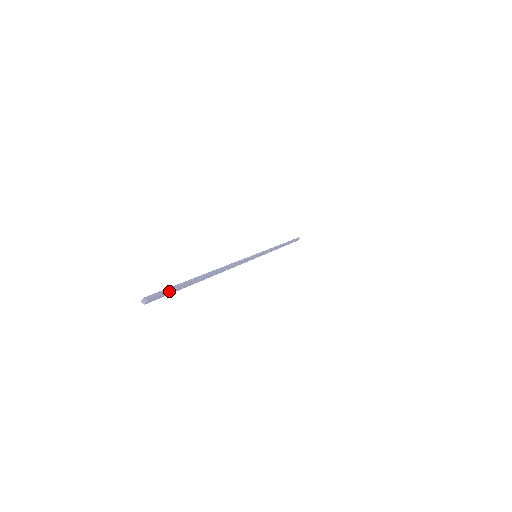
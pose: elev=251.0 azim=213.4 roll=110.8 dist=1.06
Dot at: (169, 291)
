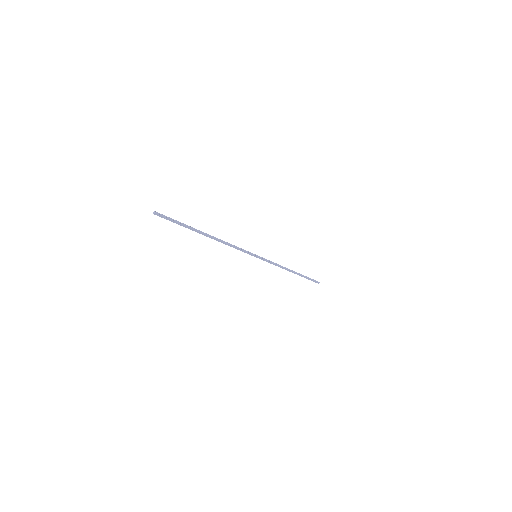
Dot at: (171, 219)
